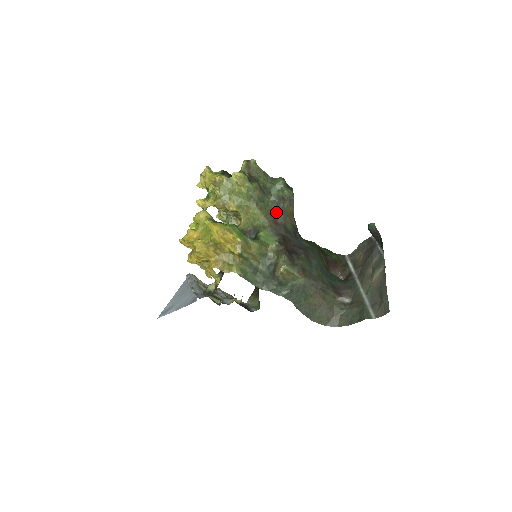
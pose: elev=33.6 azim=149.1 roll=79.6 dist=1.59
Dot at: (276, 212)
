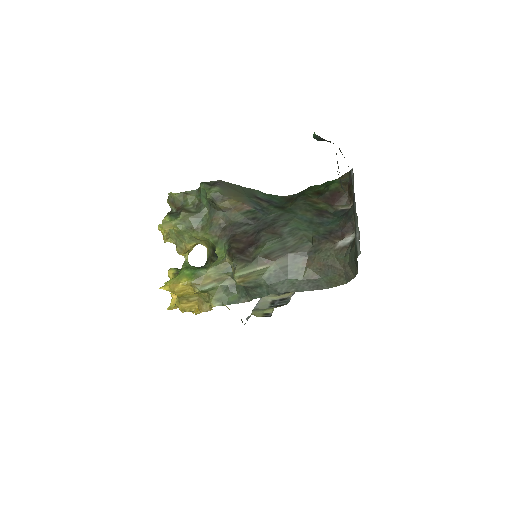
Dot at: (218, 218)
